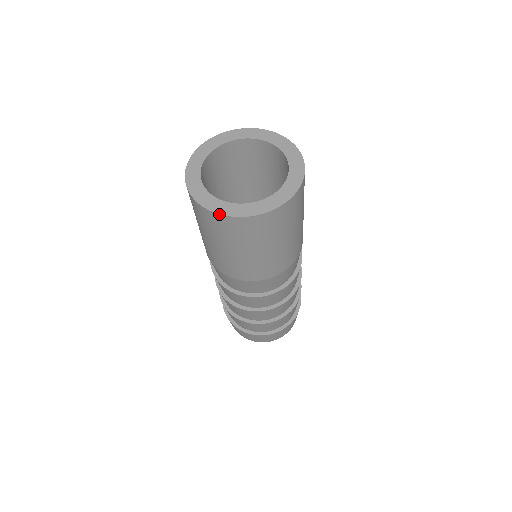
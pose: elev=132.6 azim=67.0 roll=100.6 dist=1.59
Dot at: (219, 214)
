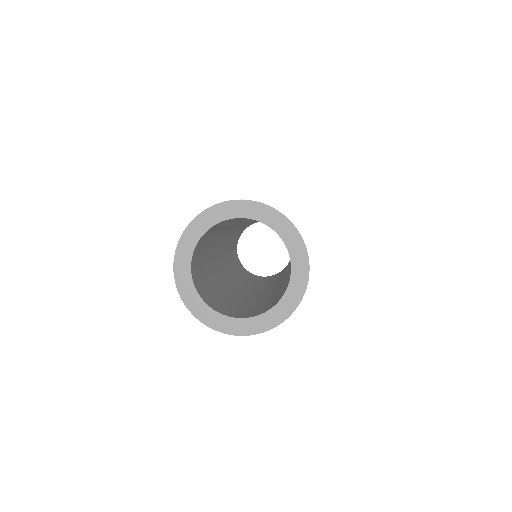
Dot at: occluded
